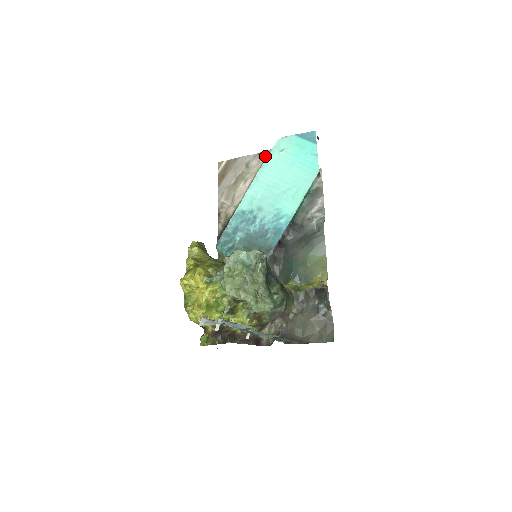
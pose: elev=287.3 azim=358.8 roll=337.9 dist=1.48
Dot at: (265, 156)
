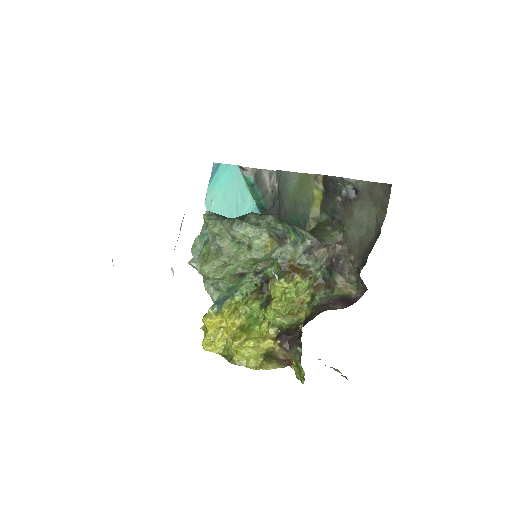
Dot at: occluded
